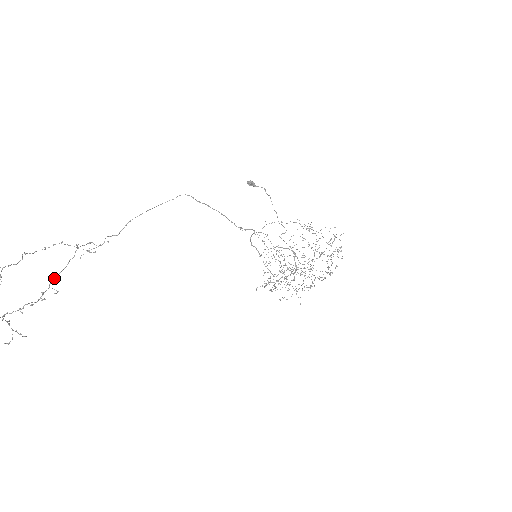
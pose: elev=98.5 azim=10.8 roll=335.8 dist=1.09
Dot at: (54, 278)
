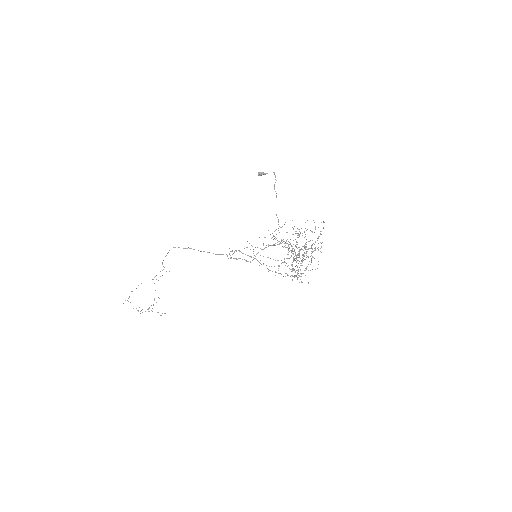
Dot at: occluded
